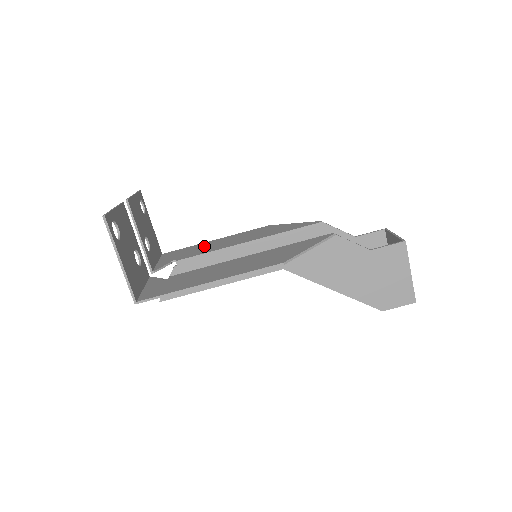
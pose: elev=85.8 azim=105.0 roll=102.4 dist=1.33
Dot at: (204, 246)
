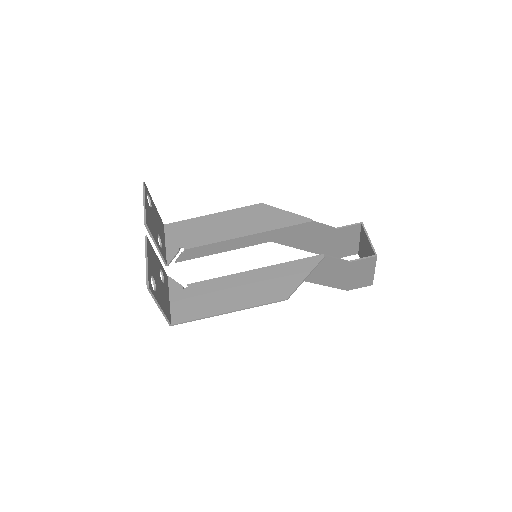
Dot at: (205, 226)
